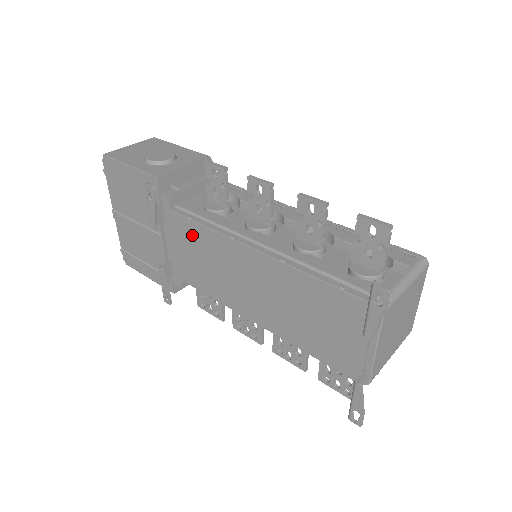
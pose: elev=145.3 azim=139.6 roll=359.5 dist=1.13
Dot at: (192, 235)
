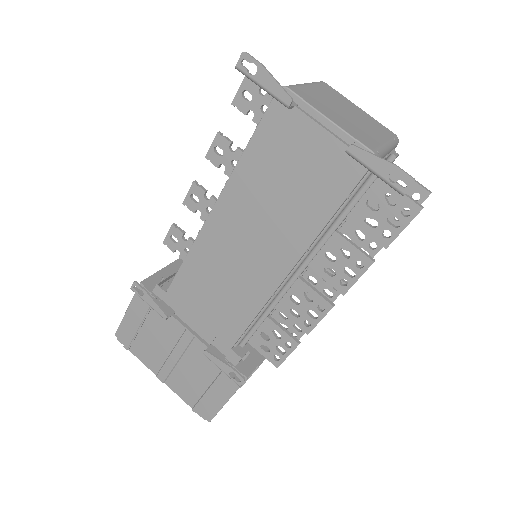
Dot at: (190, 285)
